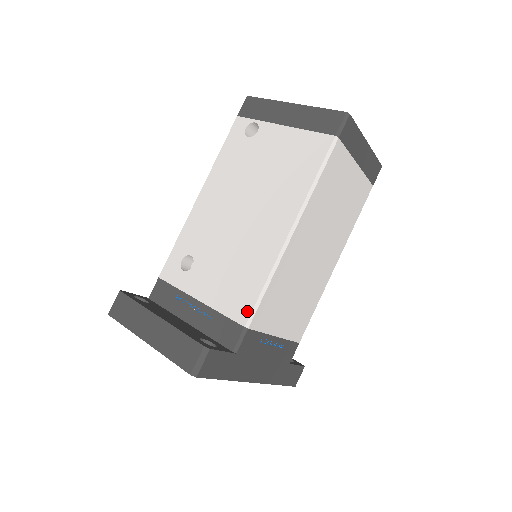
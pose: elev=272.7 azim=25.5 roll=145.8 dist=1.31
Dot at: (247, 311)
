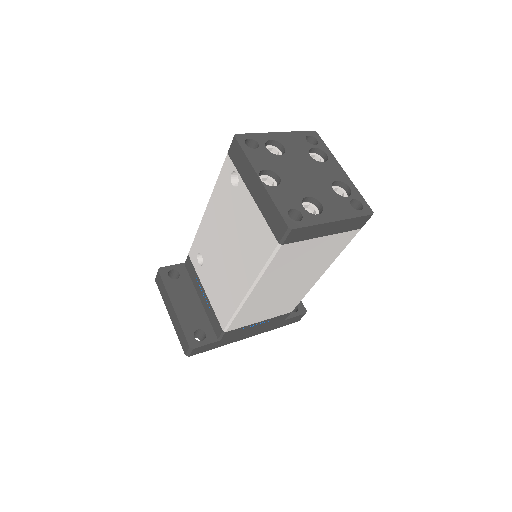
Dot at: (224, 323)
